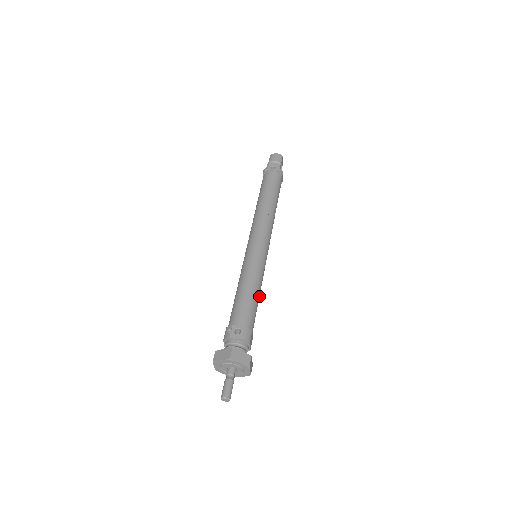
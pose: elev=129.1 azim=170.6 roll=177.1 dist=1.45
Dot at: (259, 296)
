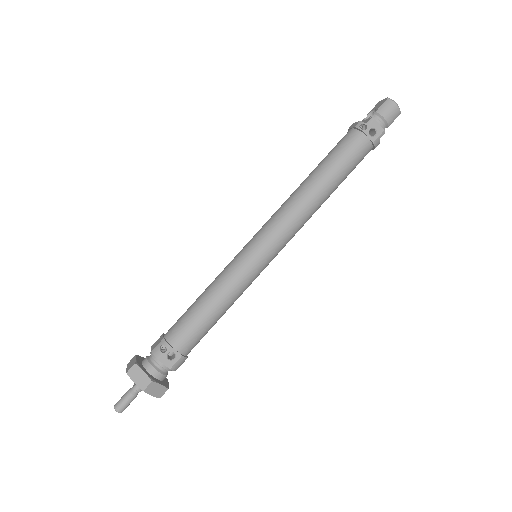
Dot at: occluded
